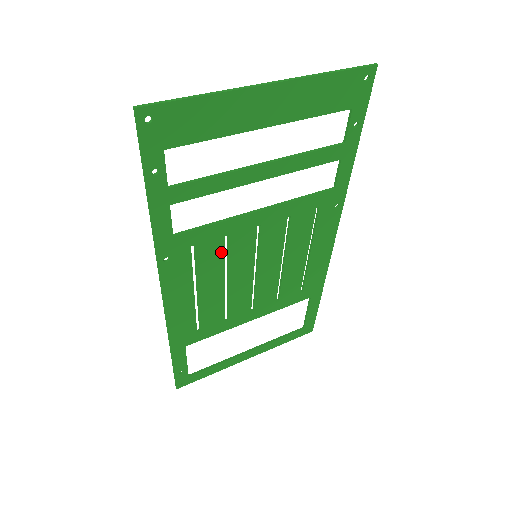
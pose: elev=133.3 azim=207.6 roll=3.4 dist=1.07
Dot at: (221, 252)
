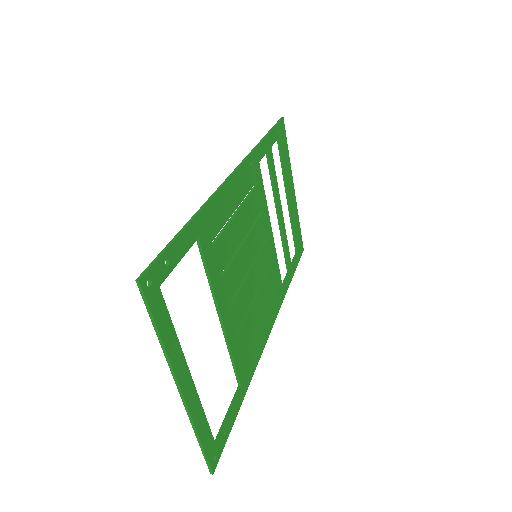
Dot at: (256, 214)
